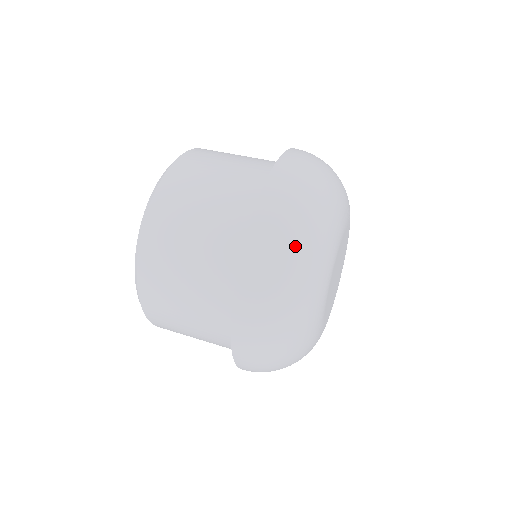
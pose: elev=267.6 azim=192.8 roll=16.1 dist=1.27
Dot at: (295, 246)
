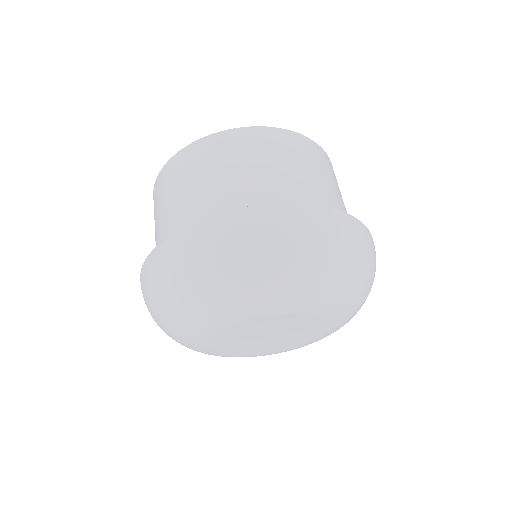
Dot at: (225, 264)
